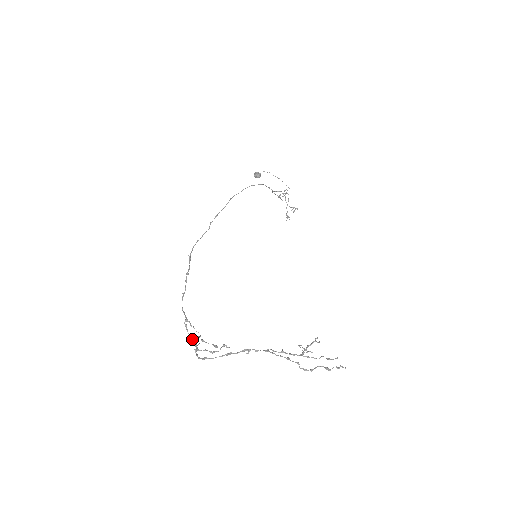
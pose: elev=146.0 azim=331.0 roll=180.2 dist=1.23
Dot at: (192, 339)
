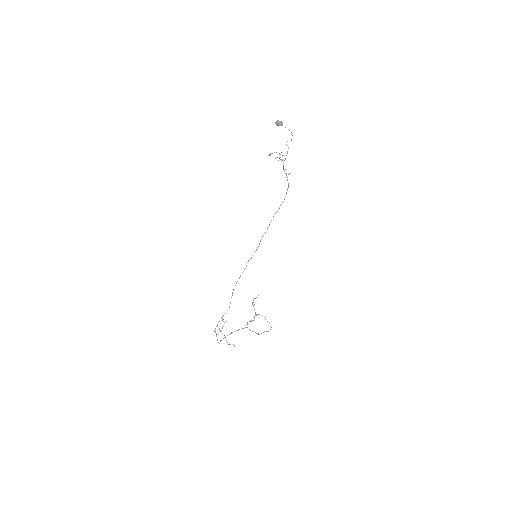
Dot at: occluded
